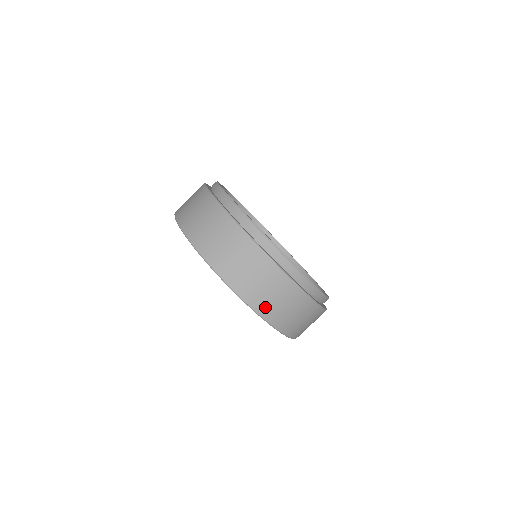
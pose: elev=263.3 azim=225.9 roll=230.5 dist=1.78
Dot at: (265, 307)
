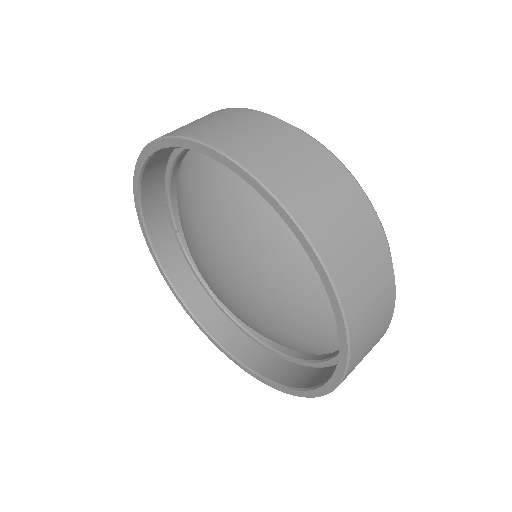
Dot at: (345, 274)
